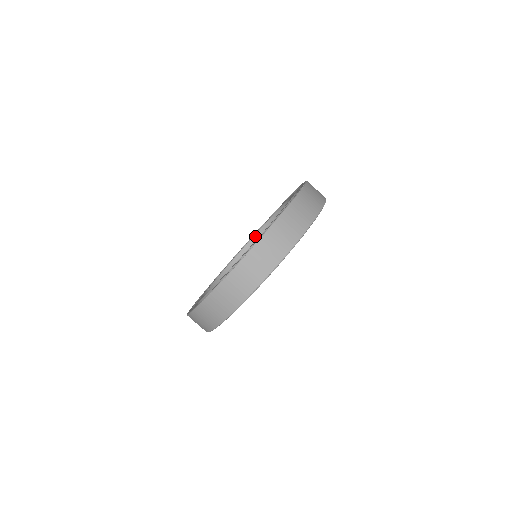
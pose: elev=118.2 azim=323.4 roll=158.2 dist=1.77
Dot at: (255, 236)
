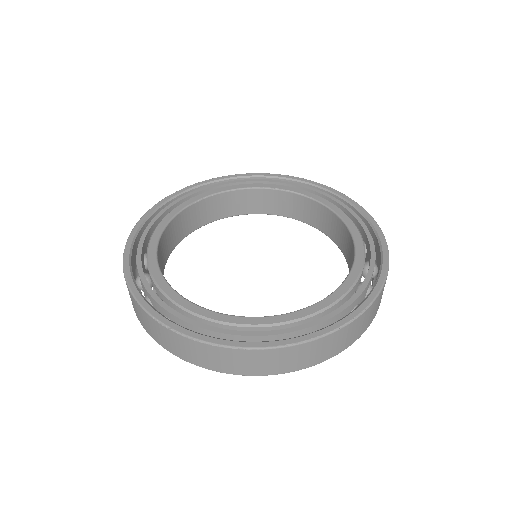
Dot at: (303, 196)
